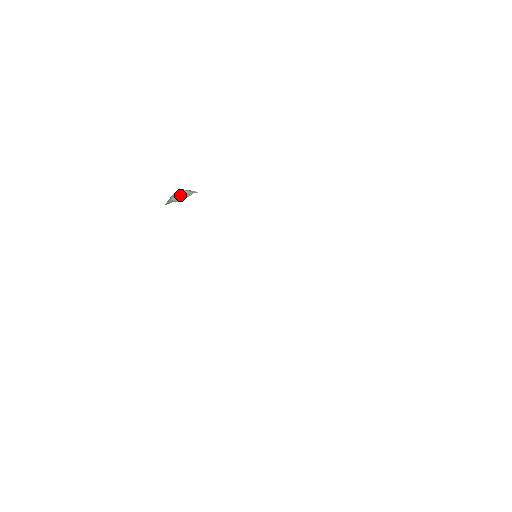
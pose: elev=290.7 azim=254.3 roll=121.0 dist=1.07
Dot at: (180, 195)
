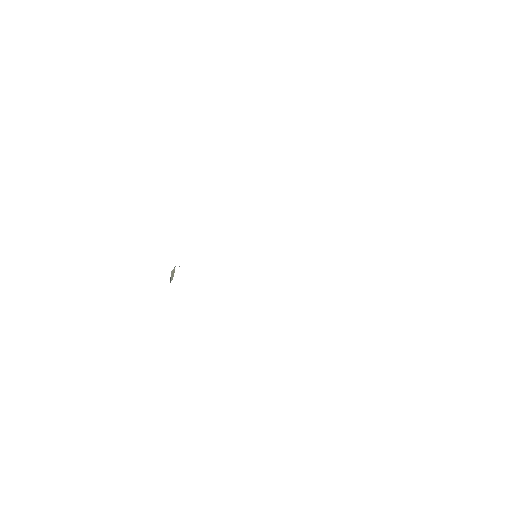
Dot at: (172, 275)
